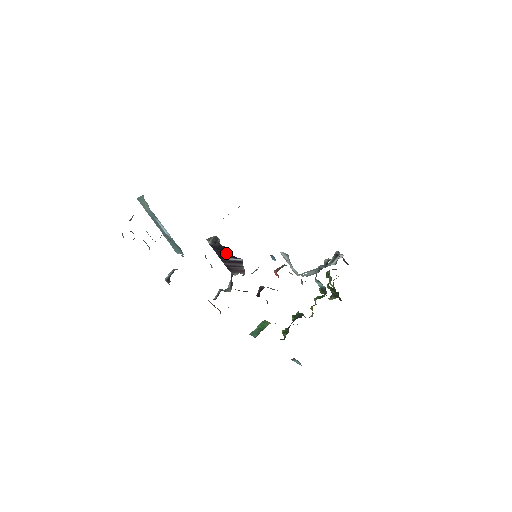
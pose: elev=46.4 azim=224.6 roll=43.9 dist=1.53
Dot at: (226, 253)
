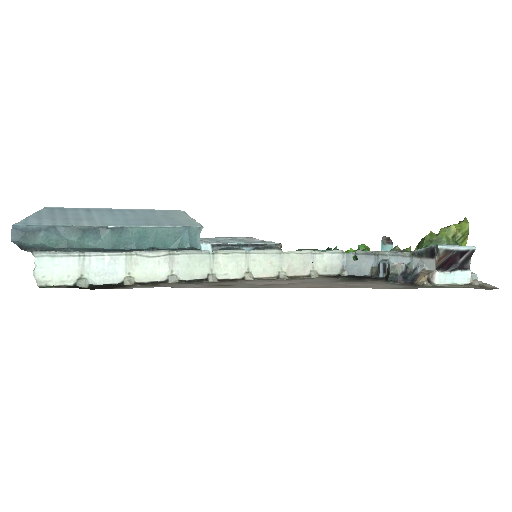
Dot at: occluded
